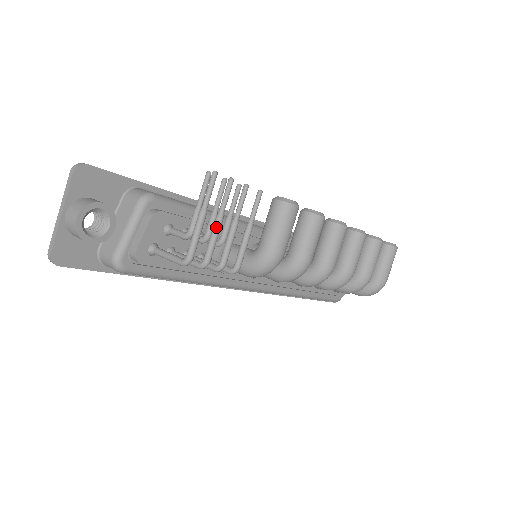
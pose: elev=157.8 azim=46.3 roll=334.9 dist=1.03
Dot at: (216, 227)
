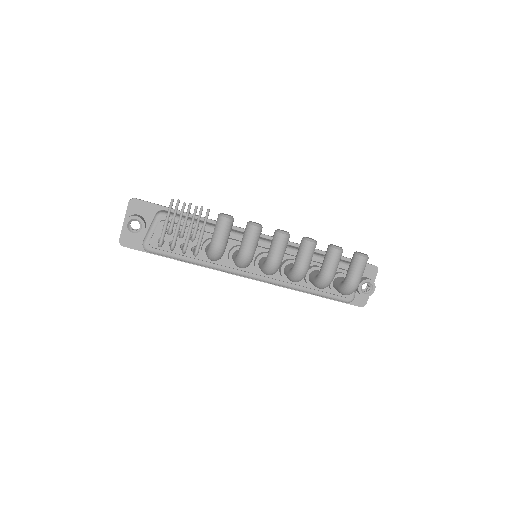
Dot at: (176, 228)
